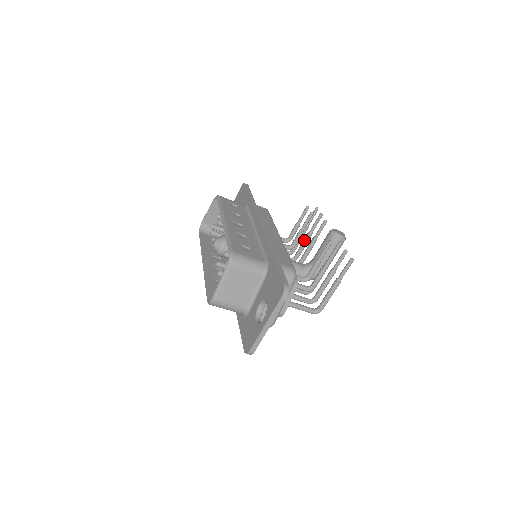
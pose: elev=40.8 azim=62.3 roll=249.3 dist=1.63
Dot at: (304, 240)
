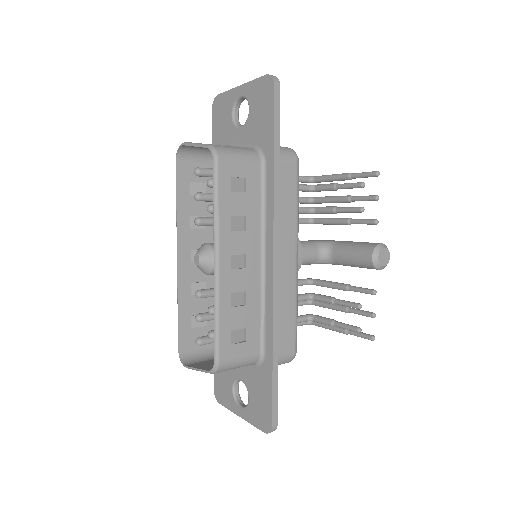
Dot at: (336, 200)
